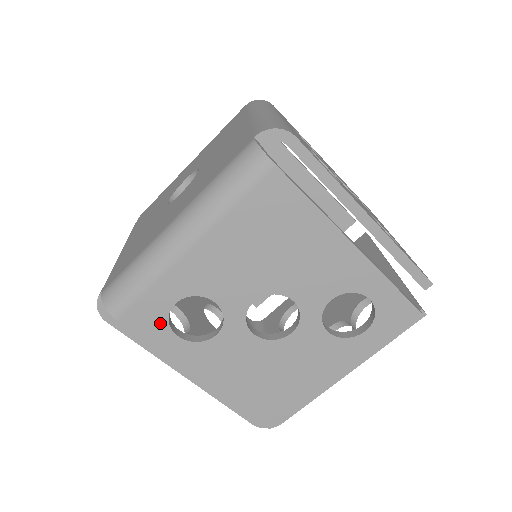
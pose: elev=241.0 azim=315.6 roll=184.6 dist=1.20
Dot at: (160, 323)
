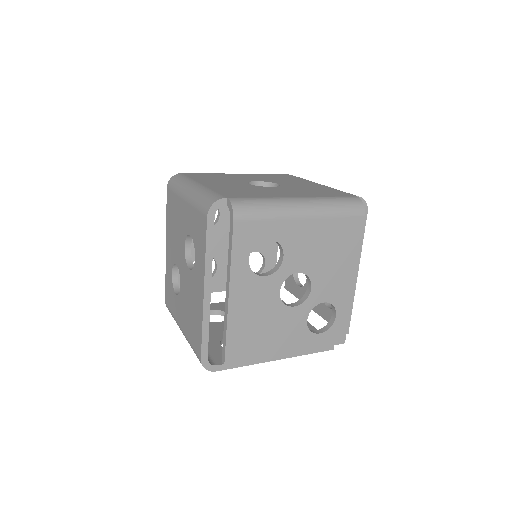
Dot at: (250, 243)
